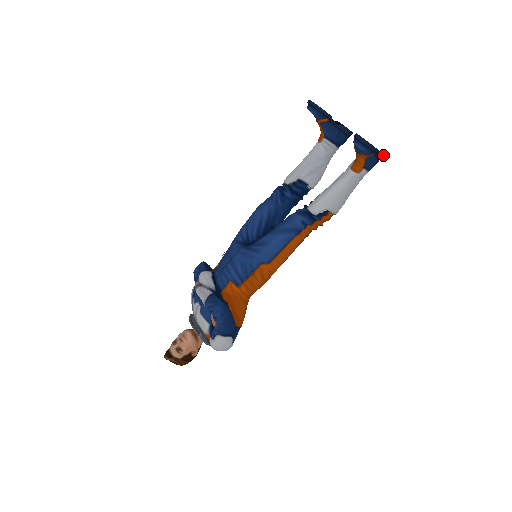
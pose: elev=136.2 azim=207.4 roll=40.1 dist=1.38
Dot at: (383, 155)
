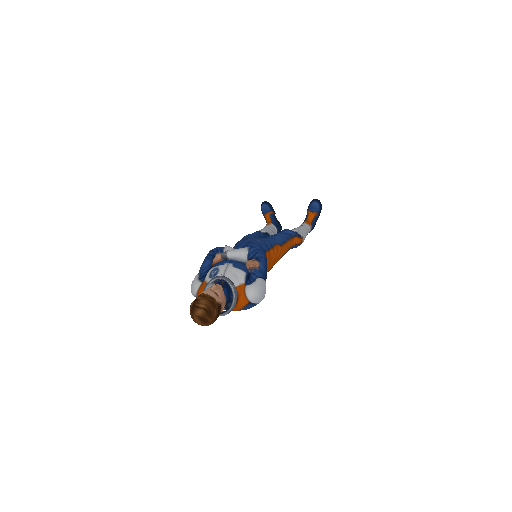
Dot at: occluded
